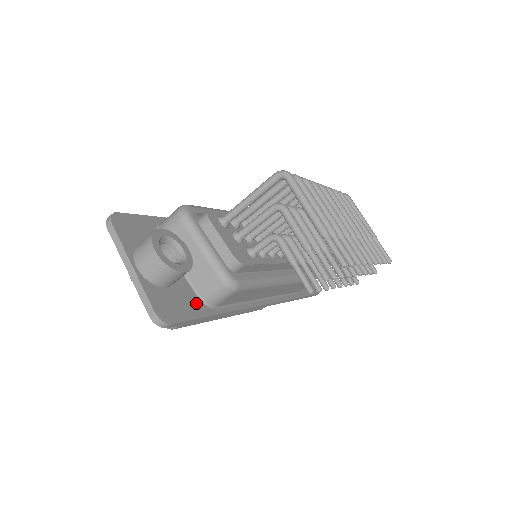
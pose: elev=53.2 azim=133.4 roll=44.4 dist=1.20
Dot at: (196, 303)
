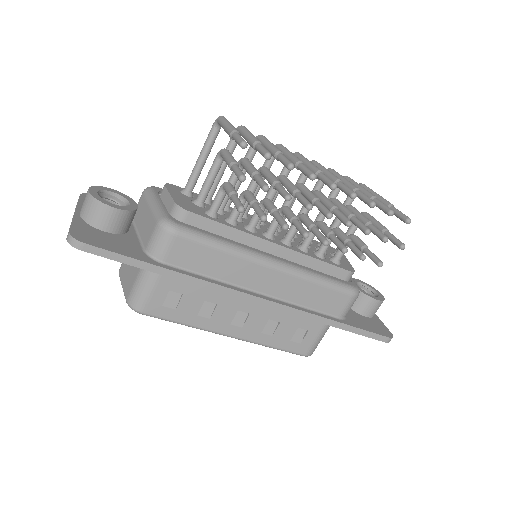
Dot at: (136, 251)
